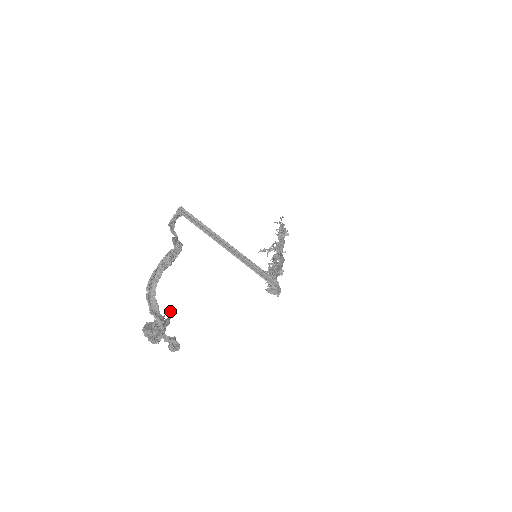
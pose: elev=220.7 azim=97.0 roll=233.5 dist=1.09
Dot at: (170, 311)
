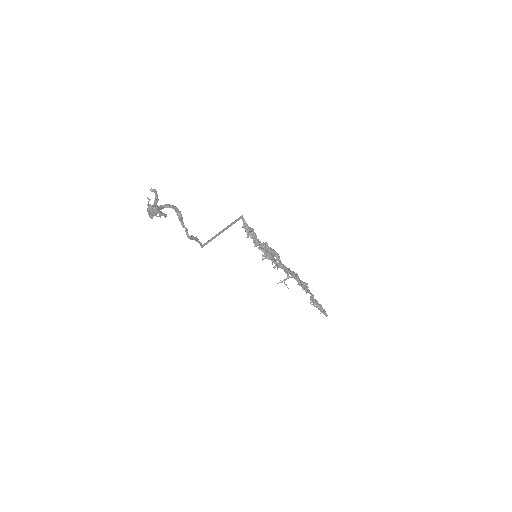
Dot at: occluded
